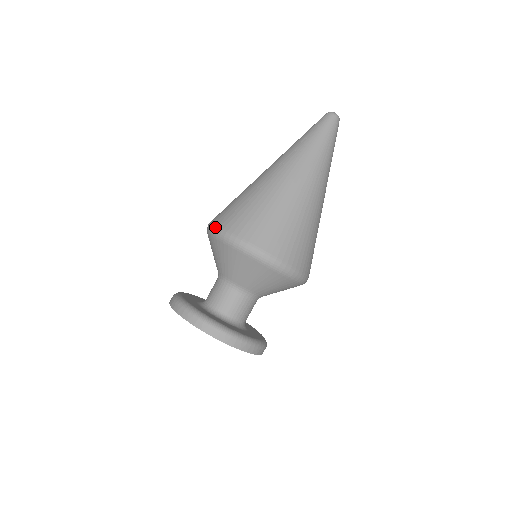
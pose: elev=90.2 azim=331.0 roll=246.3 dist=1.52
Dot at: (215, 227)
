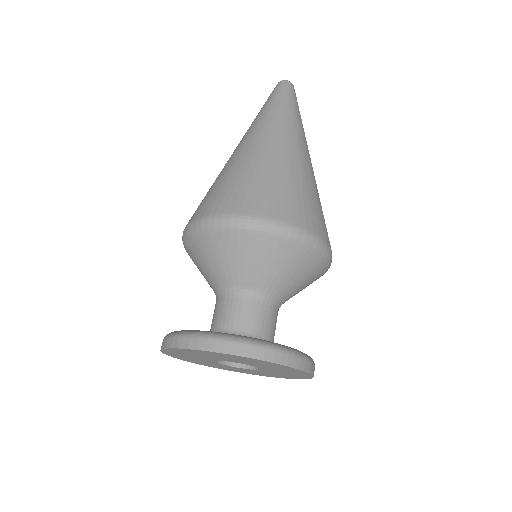
Dot at: occluded
